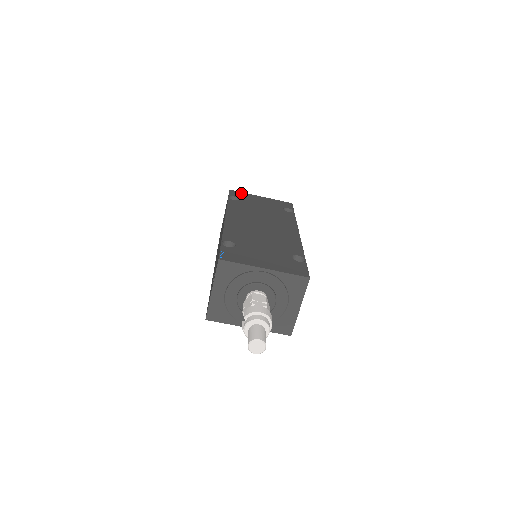
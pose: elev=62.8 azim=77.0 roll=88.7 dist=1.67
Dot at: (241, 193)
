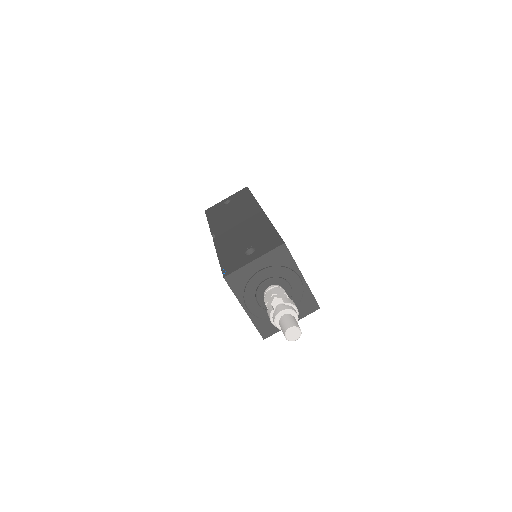
Dot at: occluded
